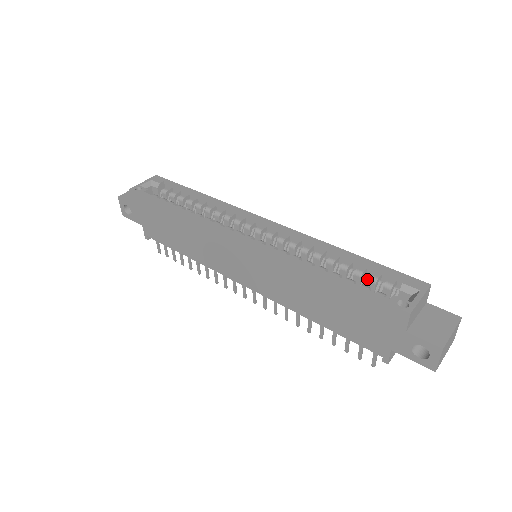
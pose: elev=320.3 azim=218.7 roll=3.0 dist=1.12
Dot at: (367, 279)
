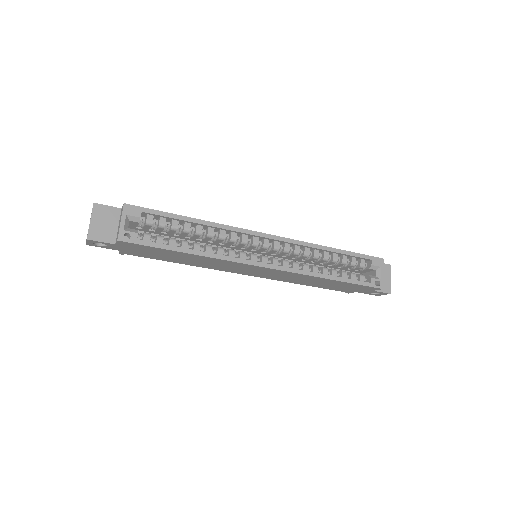
Dot at: (348, 263)
